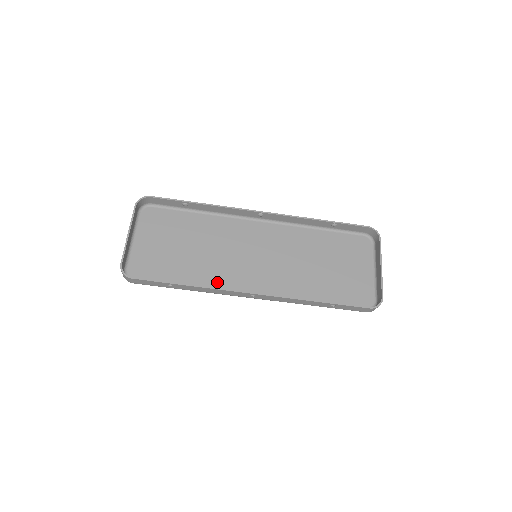
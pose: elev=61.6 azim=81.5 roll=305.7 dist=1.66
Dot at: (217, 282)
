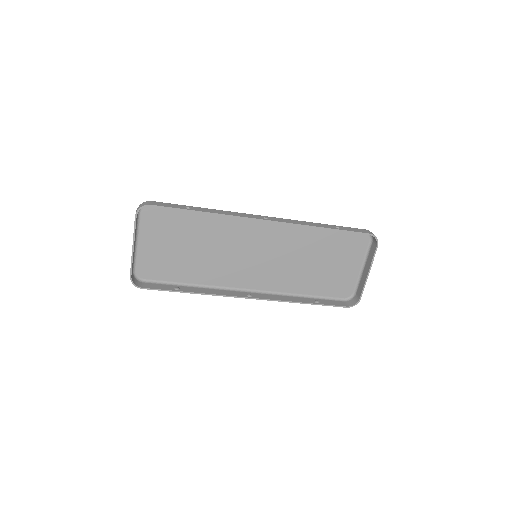
Dot at: (218, 279)
